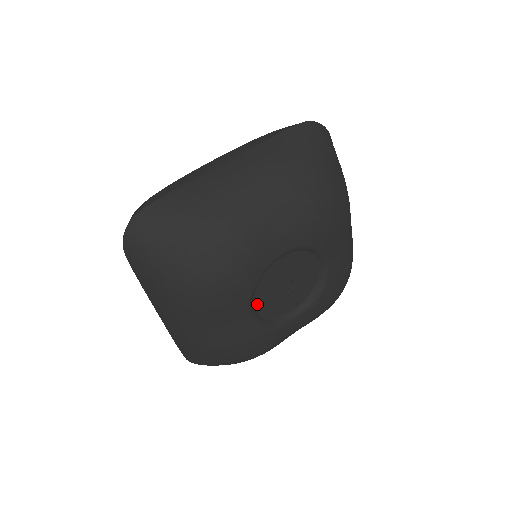
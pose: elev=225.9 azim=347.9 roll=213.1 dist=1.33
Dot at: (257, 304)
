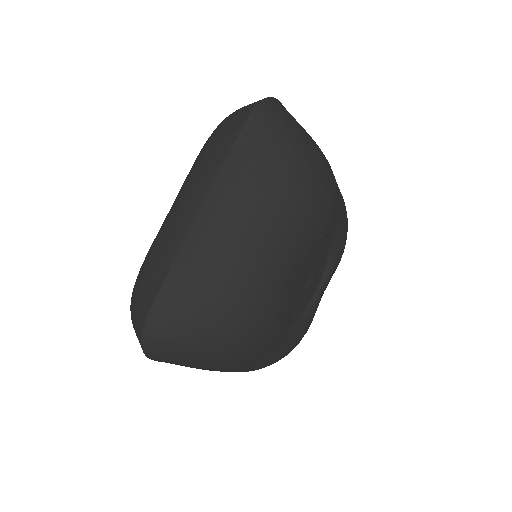
Dot at: occluded
